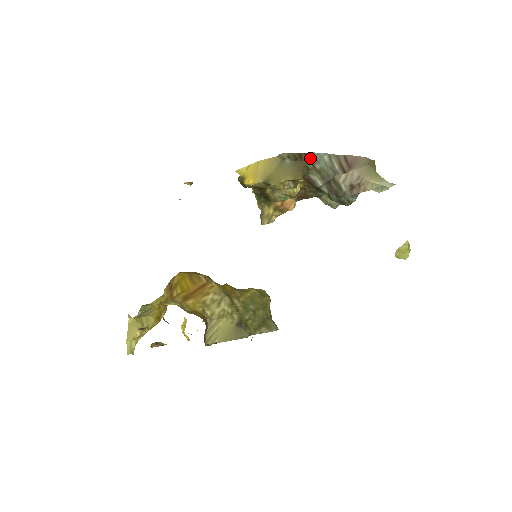
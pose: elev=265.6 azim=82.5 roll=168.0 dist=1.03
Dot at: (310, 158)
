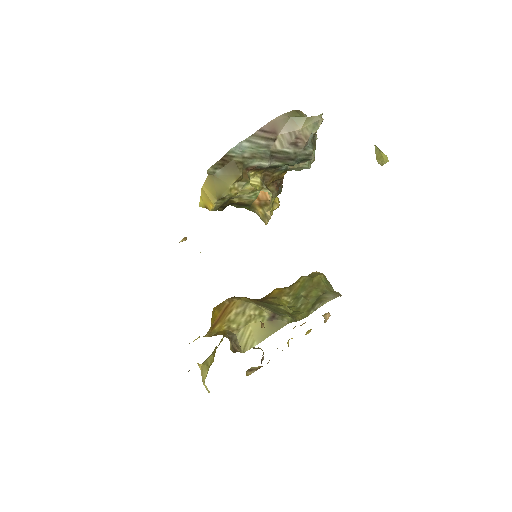
Dot at: (233, 155)
